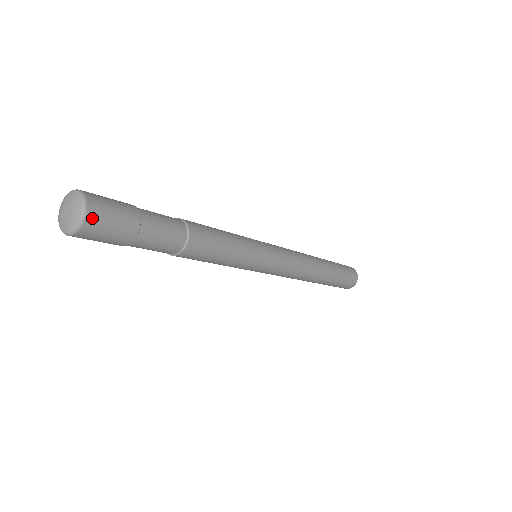
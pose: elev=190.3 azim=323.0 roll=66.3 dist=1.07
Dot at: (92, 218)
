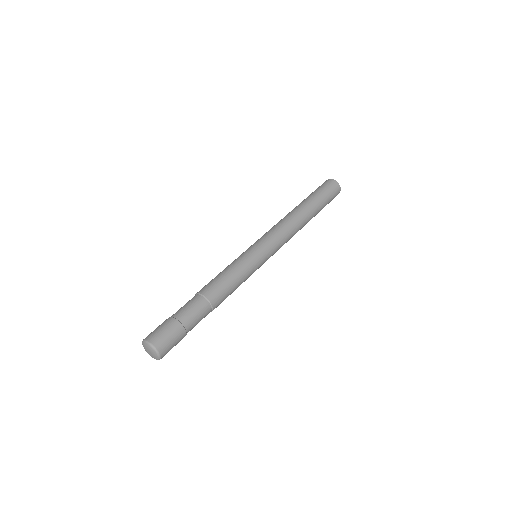
Dot at: occluded
